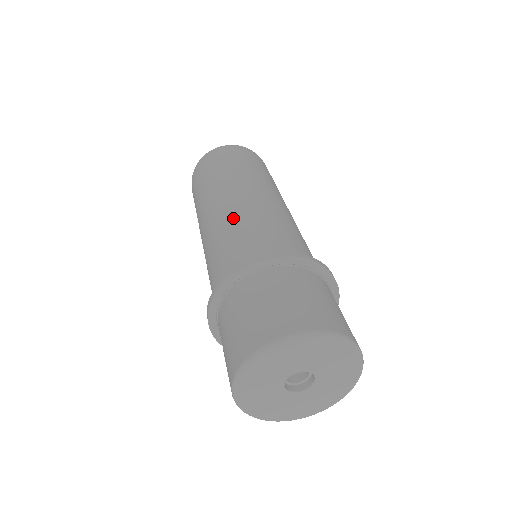
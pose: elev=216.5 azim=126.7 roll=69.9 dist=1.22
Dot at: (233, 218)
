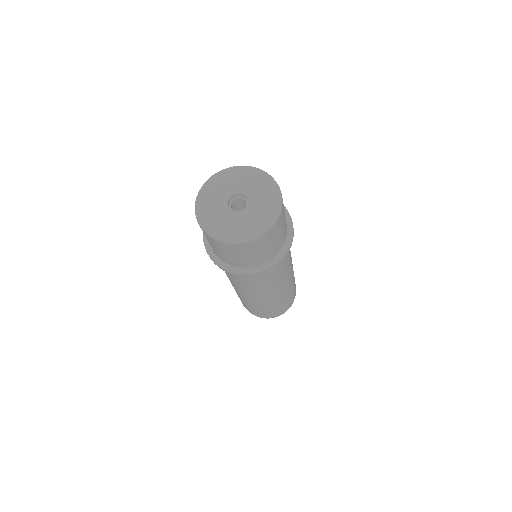
Dot at: occluded
